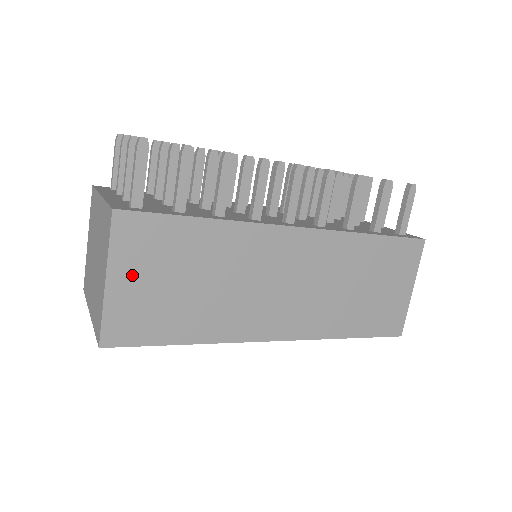
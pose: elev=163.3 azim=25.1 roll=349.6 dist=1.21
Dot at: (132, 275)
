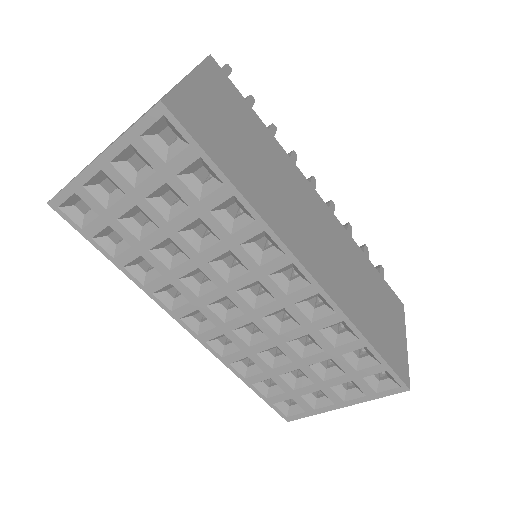
Dot at: (208, 94)
